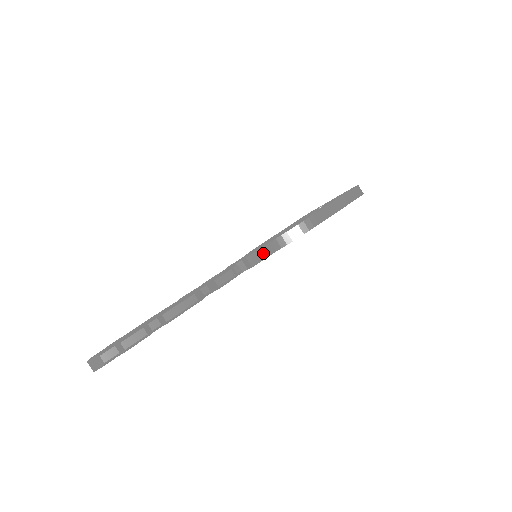
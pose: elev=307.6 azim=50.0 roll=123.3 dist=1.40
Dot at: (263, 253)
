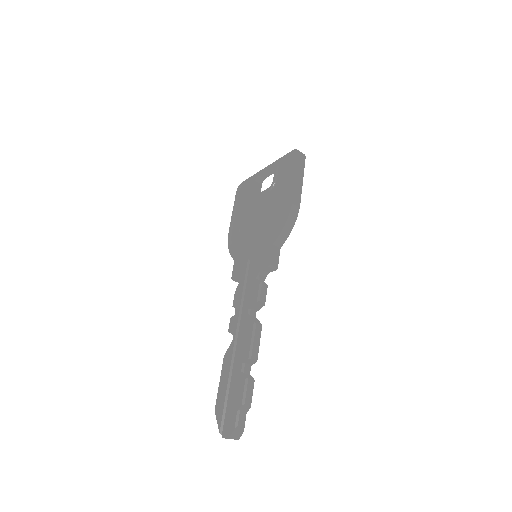
Dot at: (275, 253)
